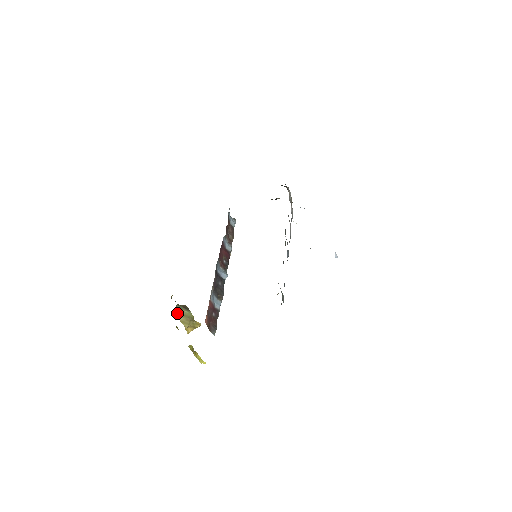
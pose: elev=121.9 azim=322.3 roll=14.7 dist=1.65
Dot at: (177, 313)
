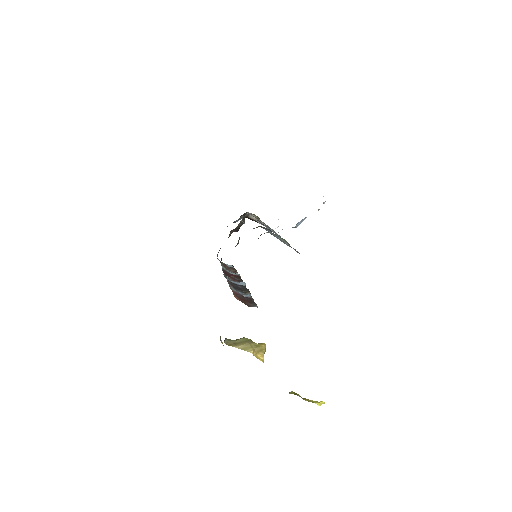
Dot at: (232, 344)
